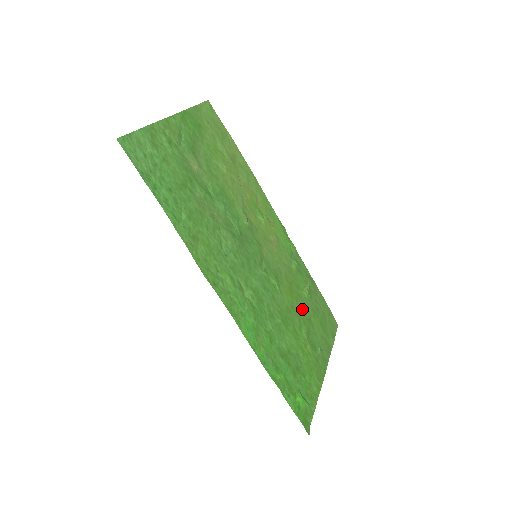
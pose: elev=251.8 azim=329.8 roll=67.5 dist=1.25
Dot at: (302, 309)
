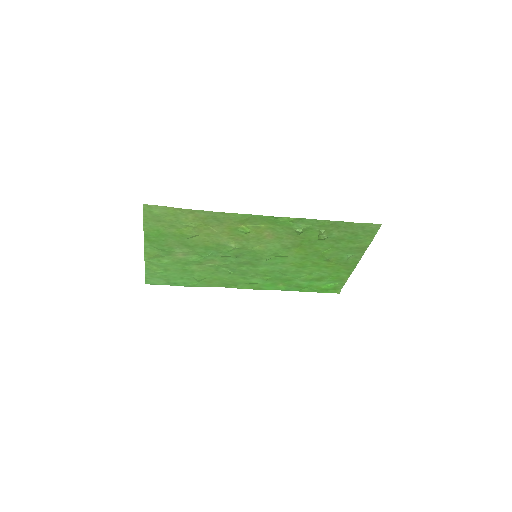
Dot at: (319, 248)
